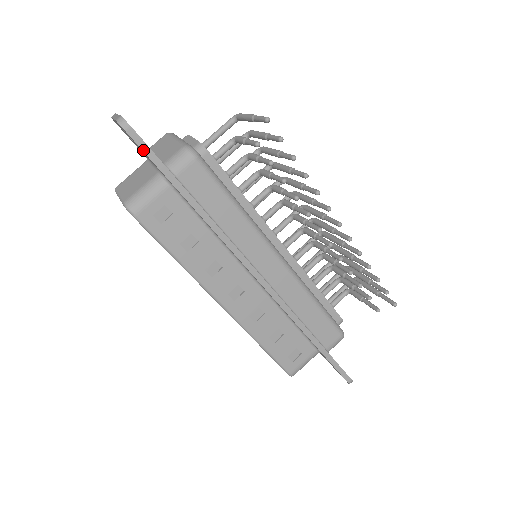
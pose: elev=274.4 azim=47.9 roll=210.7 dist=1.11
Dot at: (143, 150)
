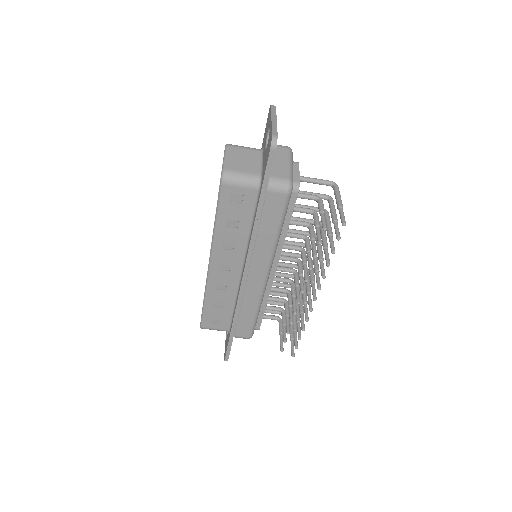
Dot at: (267, 165)
